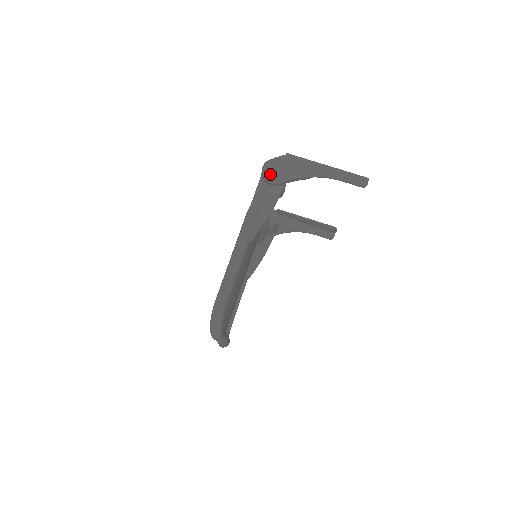
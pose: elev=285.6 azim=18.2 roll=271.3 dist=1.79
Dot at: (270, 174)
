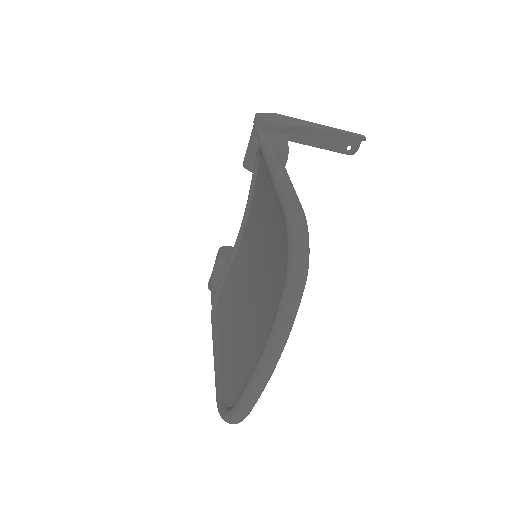
Dot at: (268, 120)
